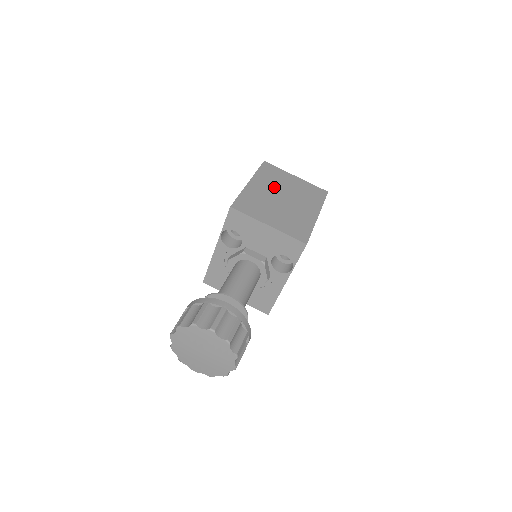
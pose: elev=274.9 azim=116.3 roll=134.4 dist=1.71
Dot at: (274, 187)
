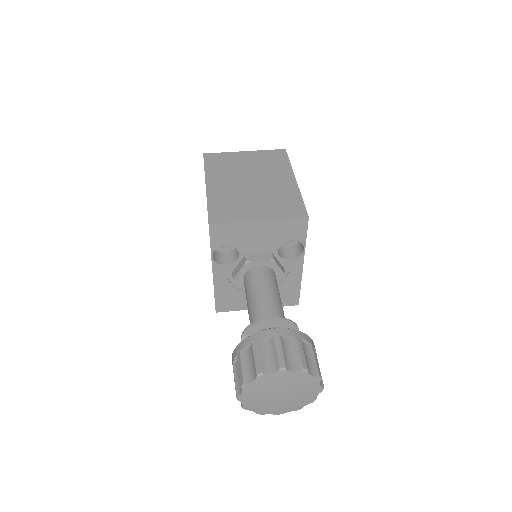
Dot at: (233, 176)
